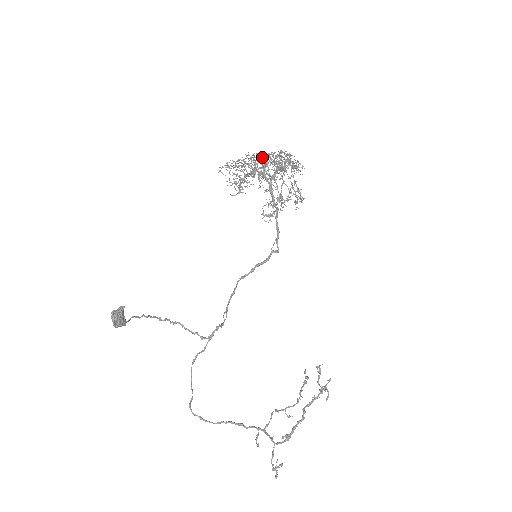
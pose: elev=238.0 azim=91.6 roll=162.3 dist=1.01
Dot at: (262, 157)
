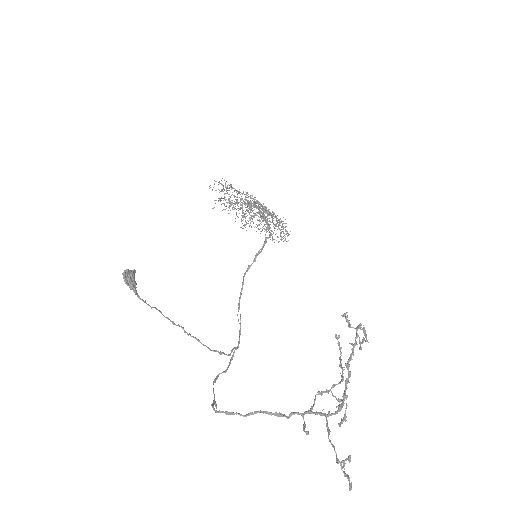
Dot at: occluded
